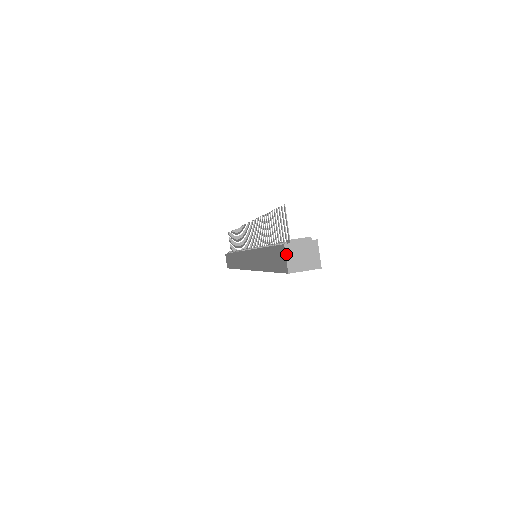
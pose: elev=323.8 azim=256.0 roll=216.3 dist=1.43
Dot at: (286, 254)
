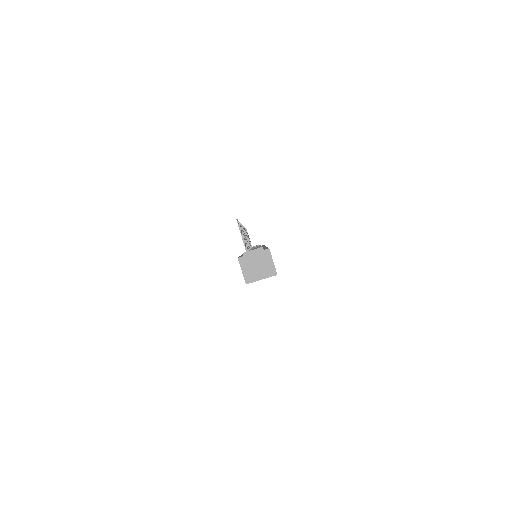
Dot at: (241, 267)
